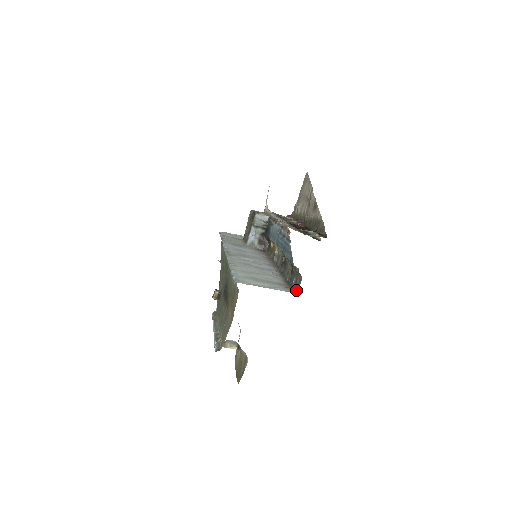
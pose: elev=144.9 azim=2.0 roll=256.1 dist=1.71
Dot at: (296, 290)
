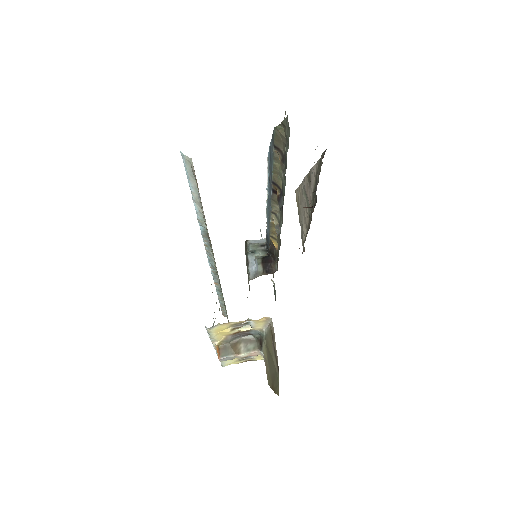
Dot at: (288, 138)
